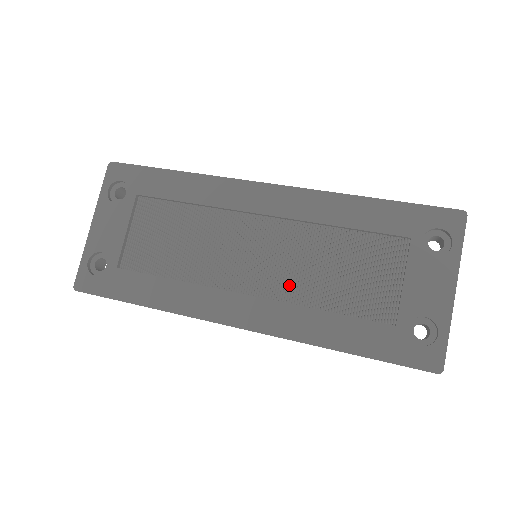
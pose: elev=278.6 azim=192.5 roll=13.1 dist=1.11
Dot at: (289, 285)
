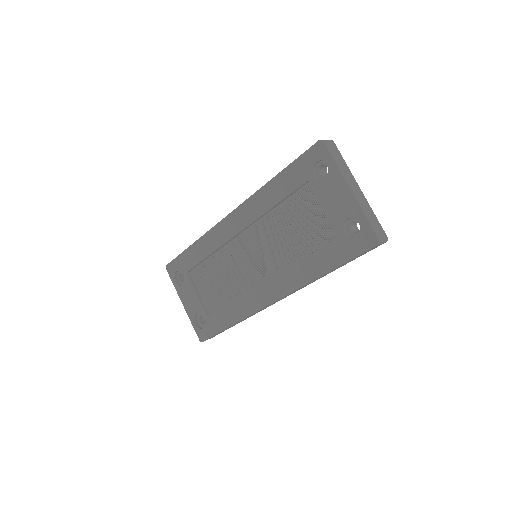
Dot at: (279, 259)
